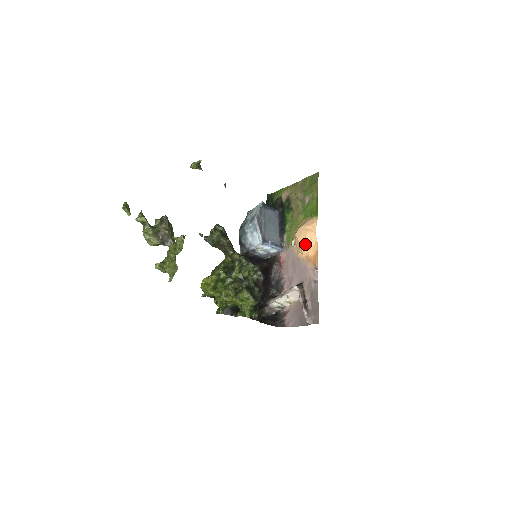
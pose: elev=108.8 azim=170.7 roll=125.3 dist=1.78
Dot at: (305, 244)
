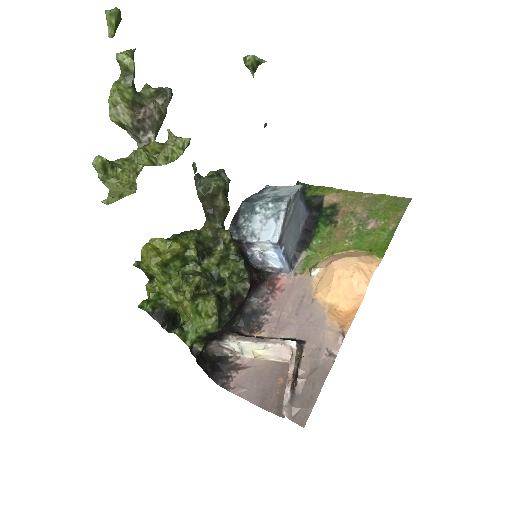
Dot at: (342, 286)
